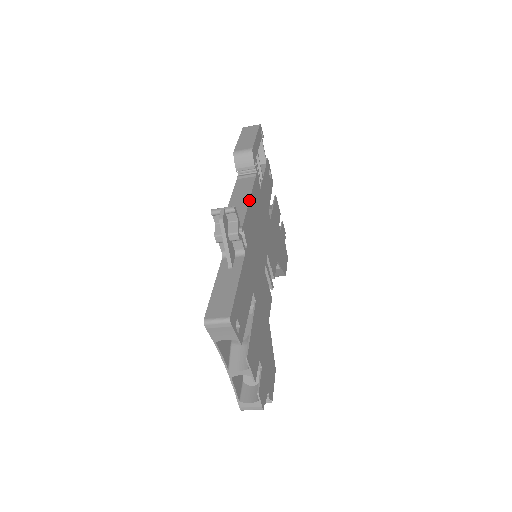
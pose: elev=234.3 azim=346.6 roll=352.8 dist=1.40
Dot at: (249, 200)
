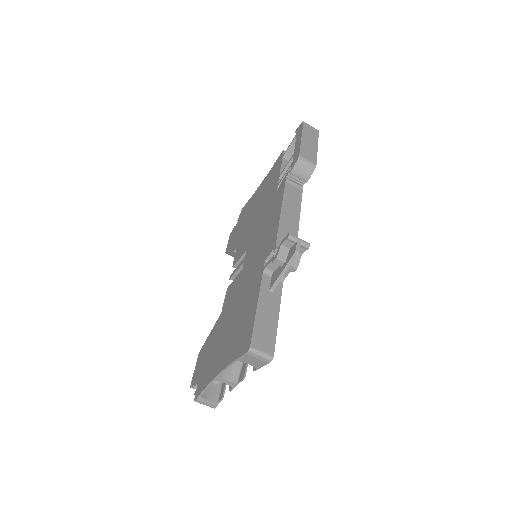
Dot at: occluded
